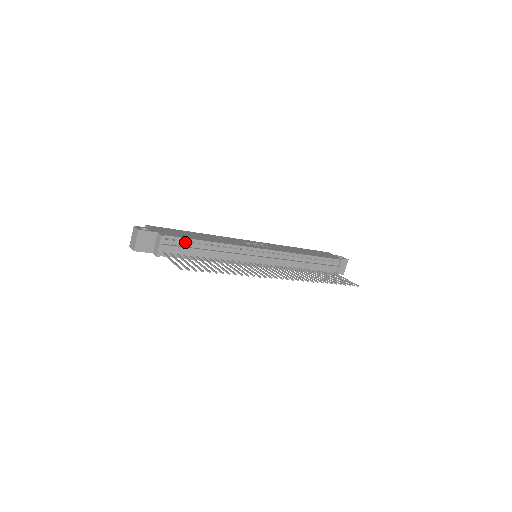
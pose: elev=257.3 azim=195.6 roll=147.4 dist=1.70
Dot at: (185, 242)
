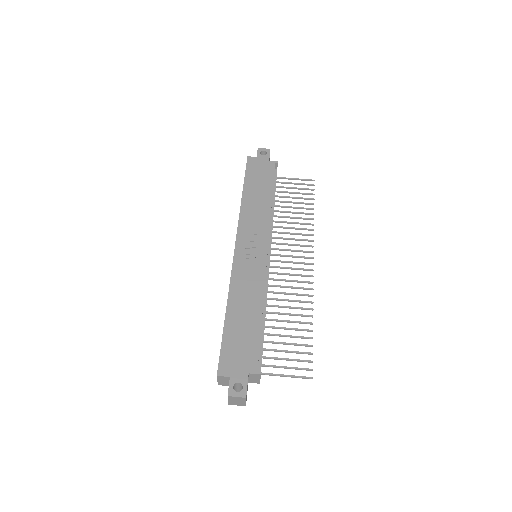
Dot at: (259, 345)
